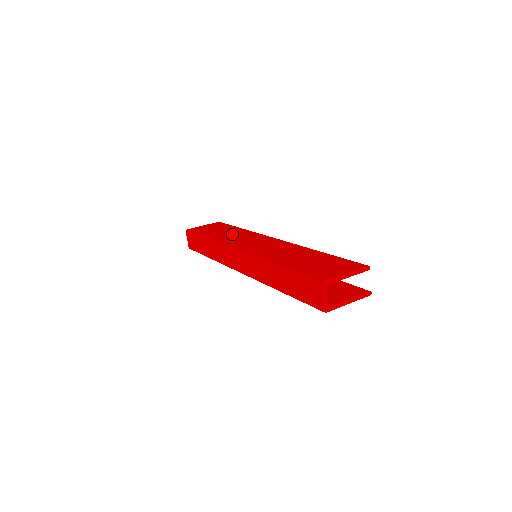
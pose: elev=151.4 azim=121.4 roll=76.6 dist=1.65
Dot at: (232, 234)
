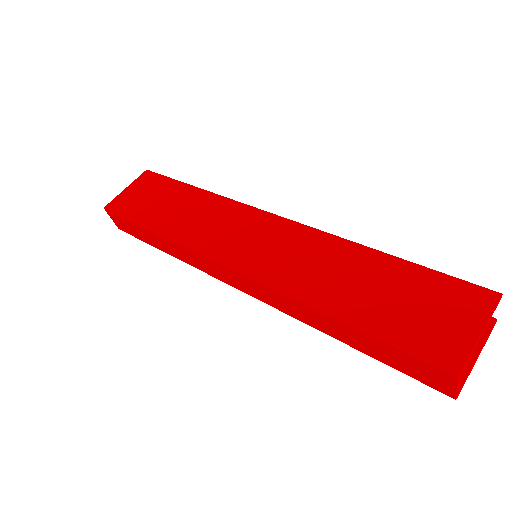
Dot at: (192, 212)
